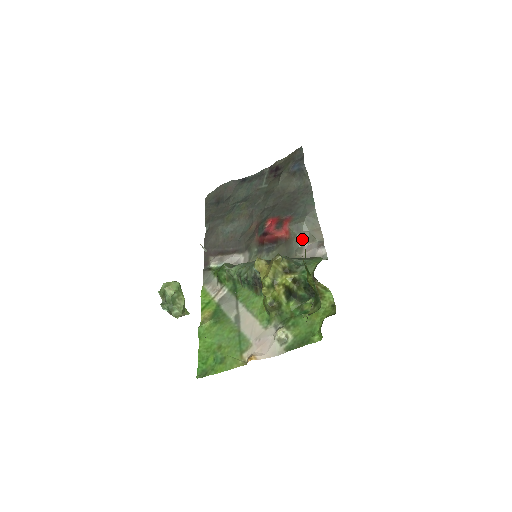
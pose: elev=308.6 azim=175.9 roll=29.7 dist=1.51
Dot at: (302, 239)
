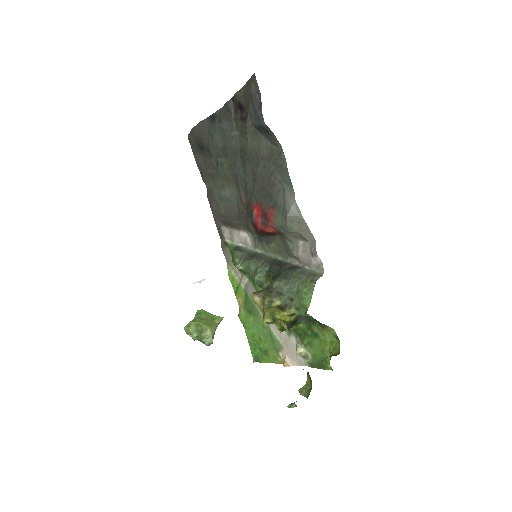
Dot at: (293, 237)
